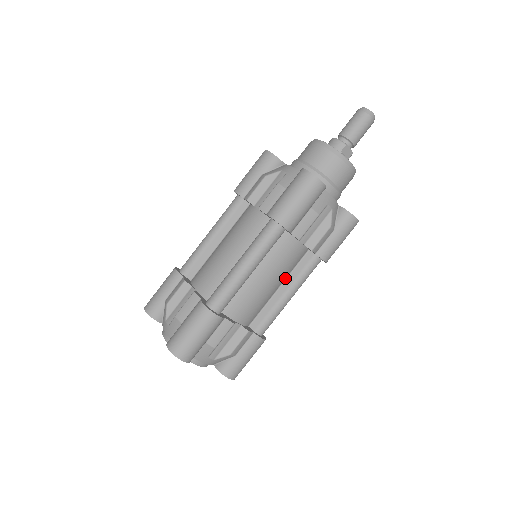
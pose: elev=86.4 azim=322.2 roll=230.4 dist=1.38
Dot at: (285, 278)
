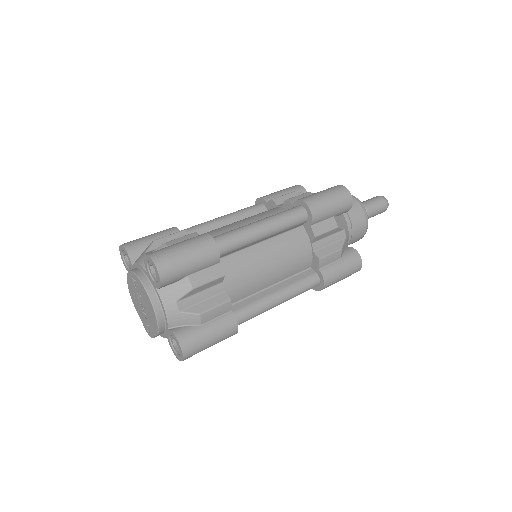
Dot at: (281, 280)
